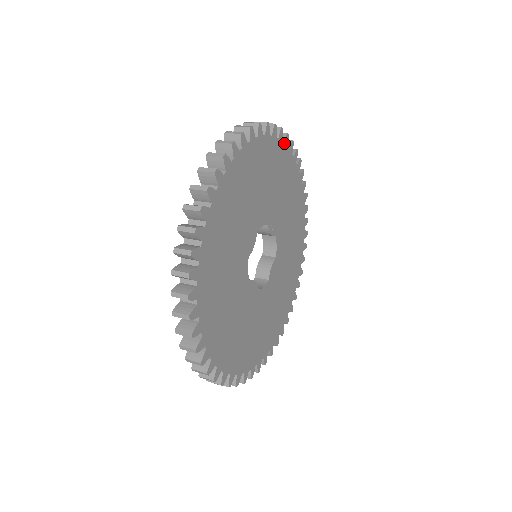
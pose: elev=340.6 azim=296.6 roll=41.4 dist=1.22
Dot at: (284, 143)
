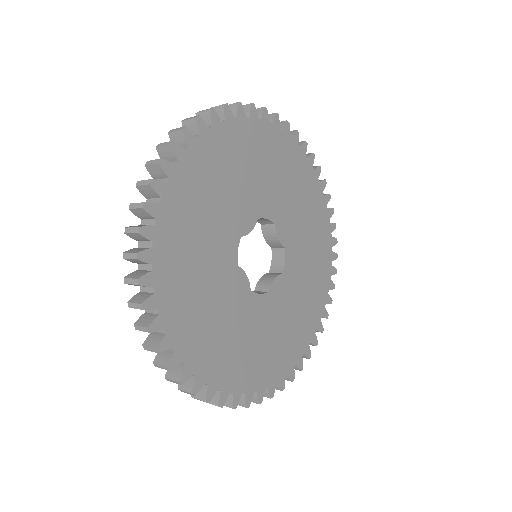
Dot at: (308, 159)
